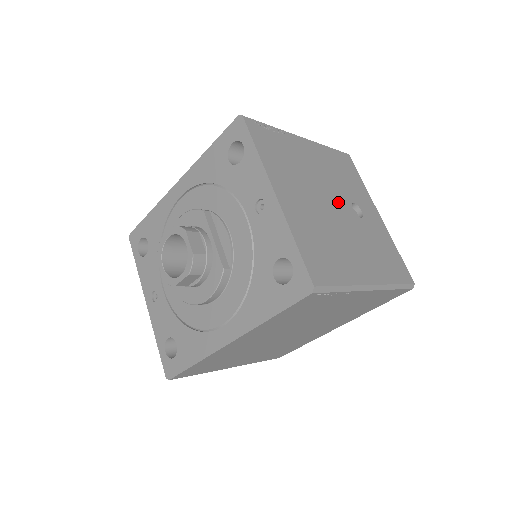
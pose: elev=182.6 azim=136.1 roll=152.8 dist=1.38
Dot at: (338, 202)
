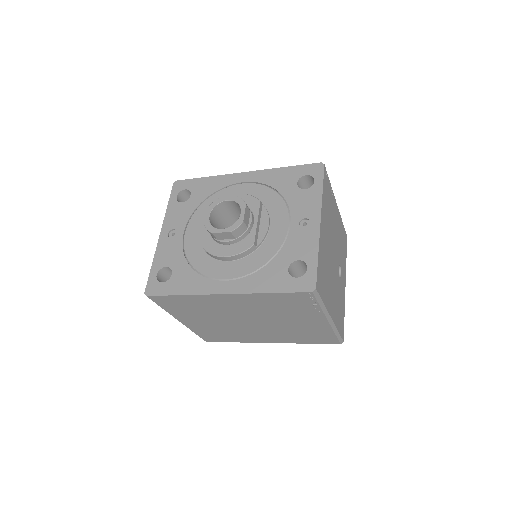
Dot at: (336, 257)
